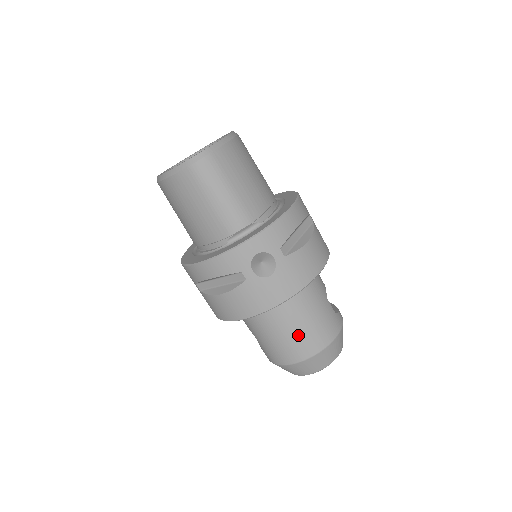
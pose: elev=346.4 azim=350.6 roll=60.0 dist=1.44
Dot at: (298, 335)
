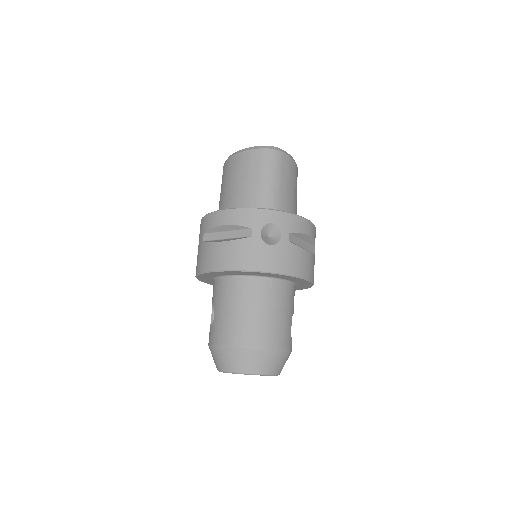
Dot at: (256, 320)
